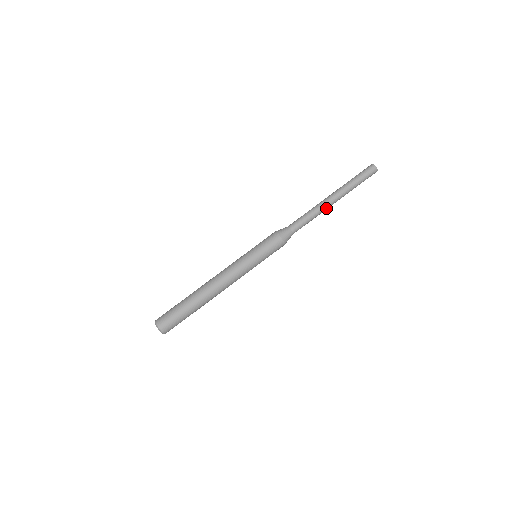
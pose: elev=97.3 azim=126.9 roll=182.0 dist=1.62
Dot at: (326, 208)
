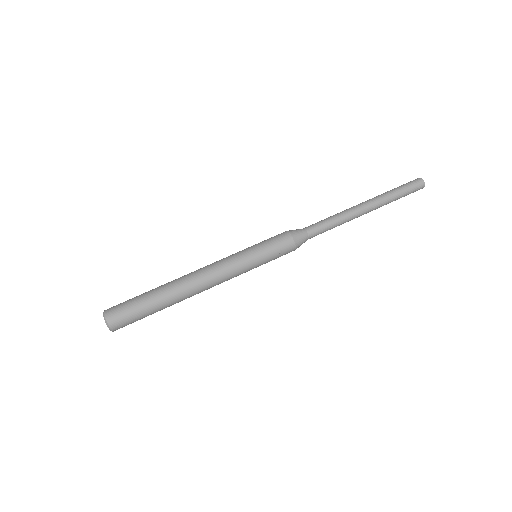
Dot at: (354, 218)
